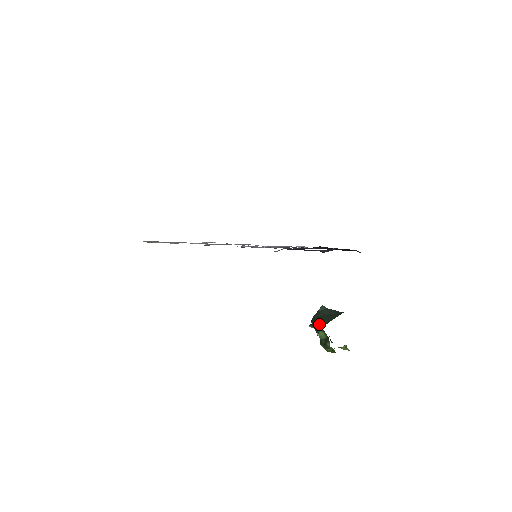
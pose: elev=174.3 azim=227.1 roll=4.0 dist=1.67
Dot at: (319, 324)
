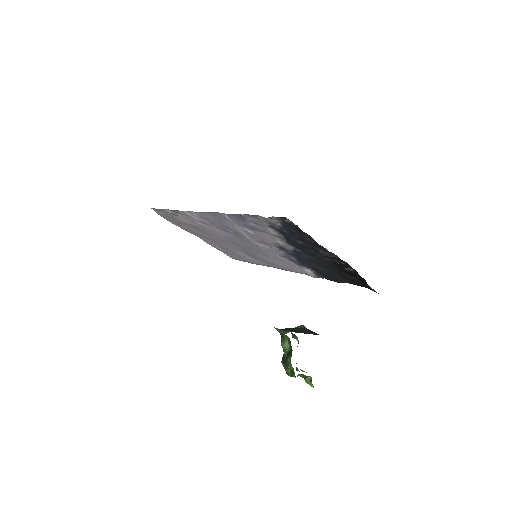
Dot at: (287, 330)
